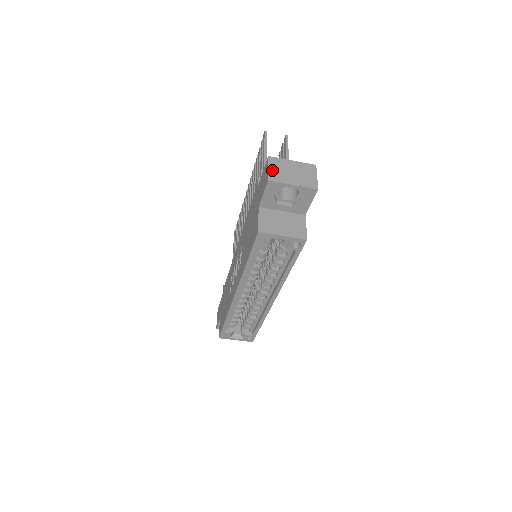
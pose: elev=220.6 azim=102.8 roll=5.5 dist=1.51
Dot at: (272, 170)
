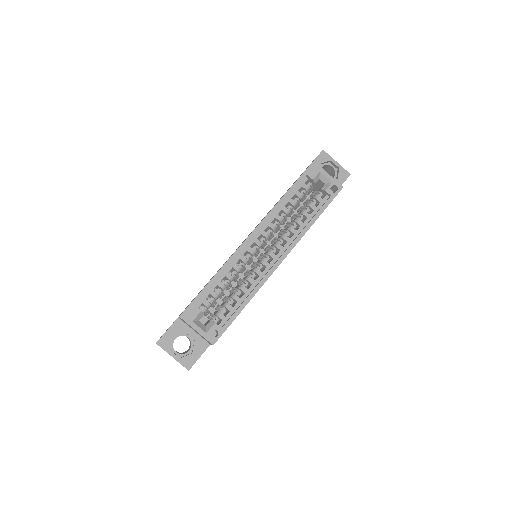
Dot at: occluded
